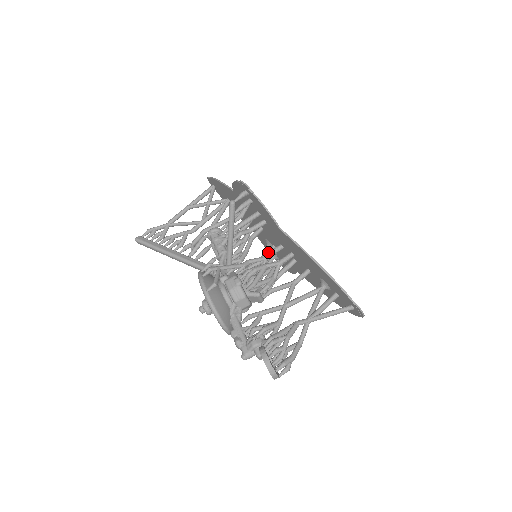
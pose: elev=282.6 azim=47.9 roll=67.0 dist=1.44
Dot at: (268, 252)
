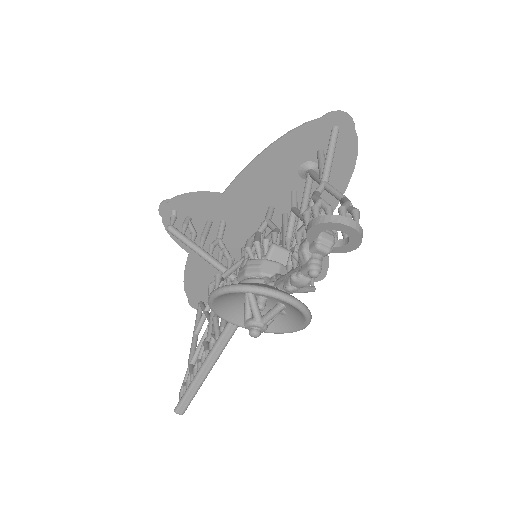
Dot at: occluded
